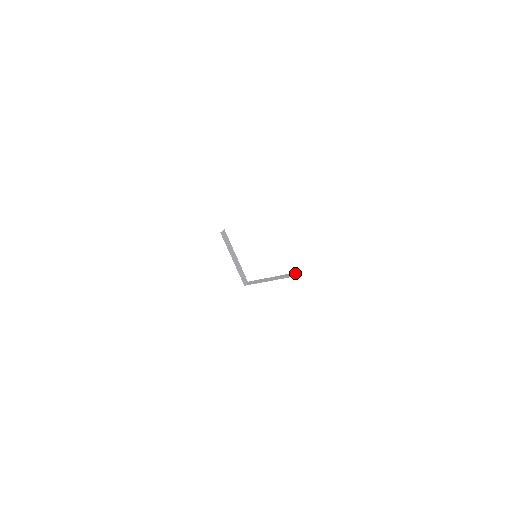
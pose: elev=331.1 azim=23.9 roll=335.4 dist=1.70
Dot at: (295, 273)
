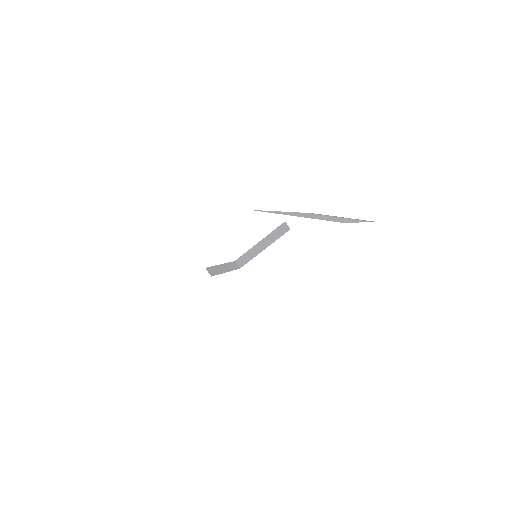
Dot at: (283, 226)
